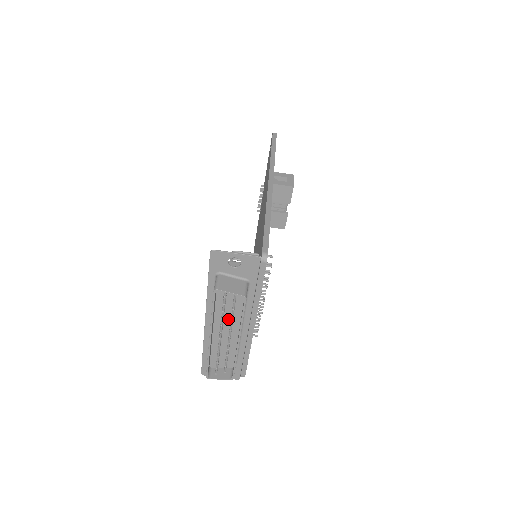
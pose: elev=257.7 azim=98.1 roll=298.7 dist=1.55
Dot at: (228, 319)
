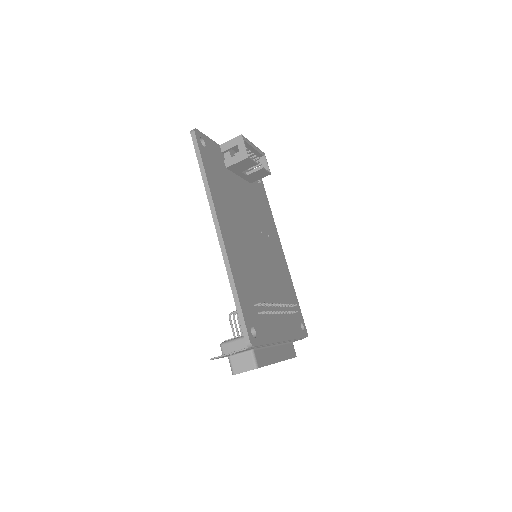
Dot at: occluded
